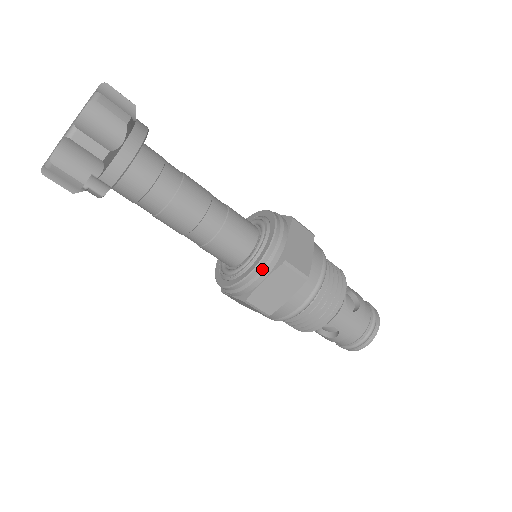
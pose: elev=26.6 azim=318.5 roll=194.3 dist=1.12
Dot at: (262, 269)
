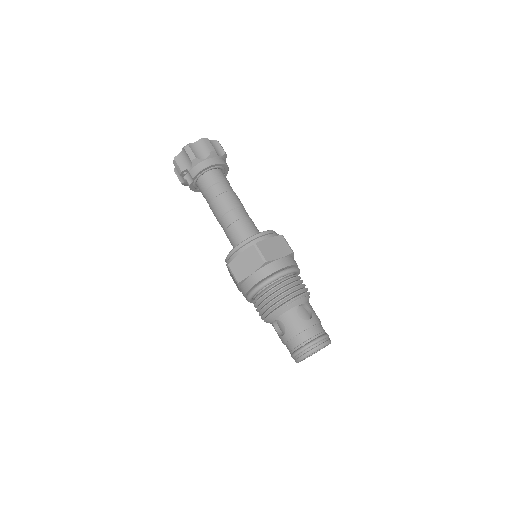
Dot at: (242, 246)
